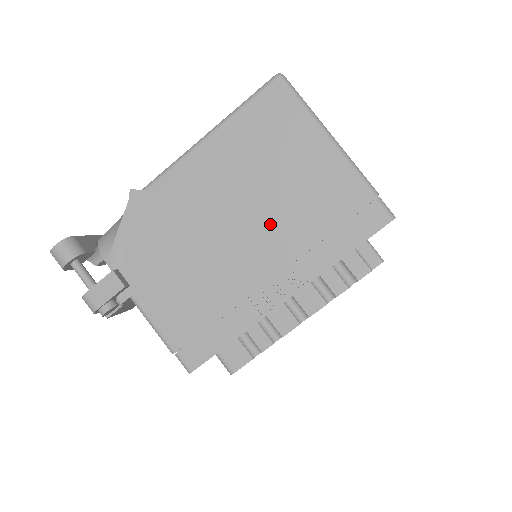
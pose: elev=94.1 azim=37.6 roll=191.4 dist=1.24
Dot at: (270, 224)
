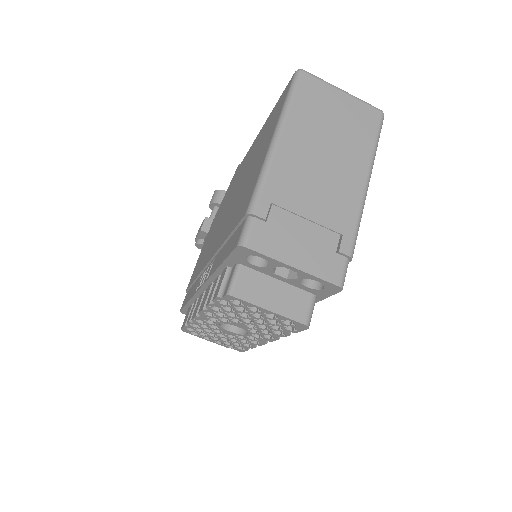
Dot at: occluded
